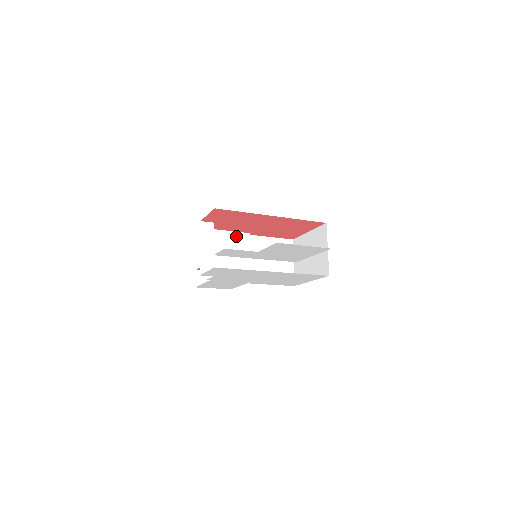
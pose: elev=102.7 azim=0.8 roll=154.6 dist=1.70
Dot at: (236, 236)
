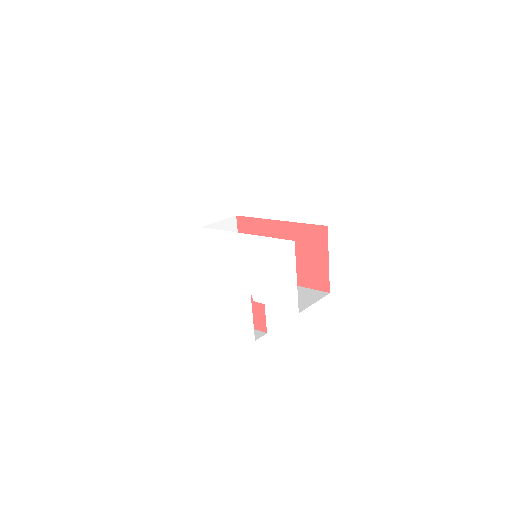
Dot at: occluded
